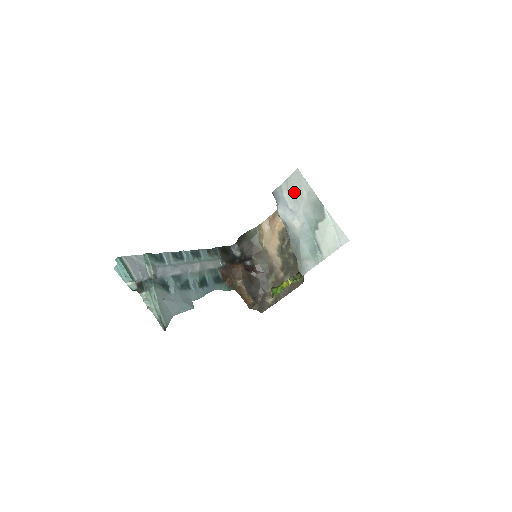
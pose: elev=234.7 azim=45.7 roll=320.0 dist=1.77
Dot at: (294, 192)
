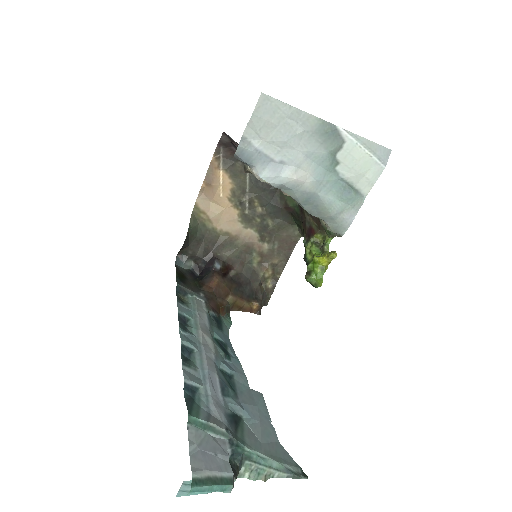
Dot at: (274, 133)
